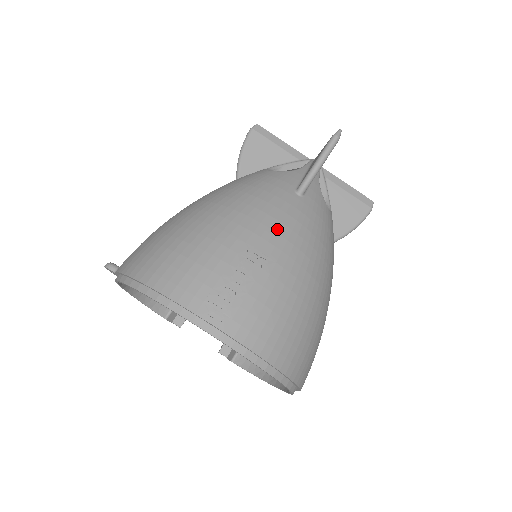
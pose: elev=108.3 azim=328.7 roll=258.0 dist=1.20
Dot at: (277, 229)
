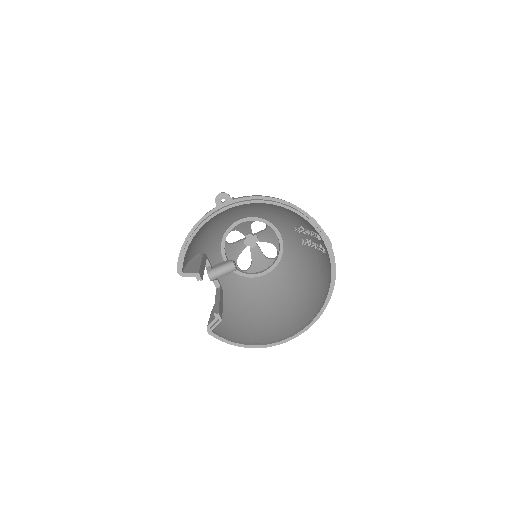
Dot at: occluded
